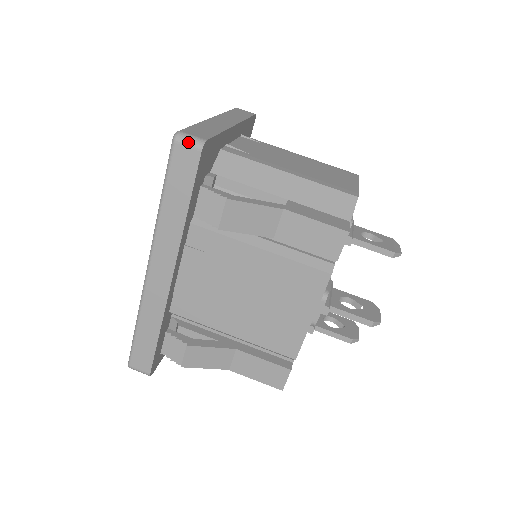
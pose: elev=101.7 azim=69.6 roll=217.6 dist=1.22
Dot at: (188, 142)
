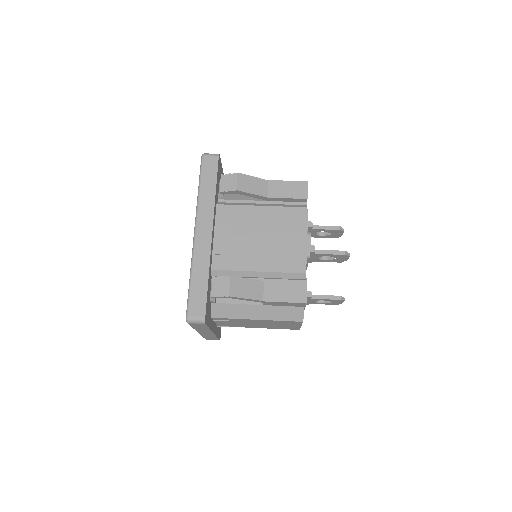
Dot at: (210, 154)
